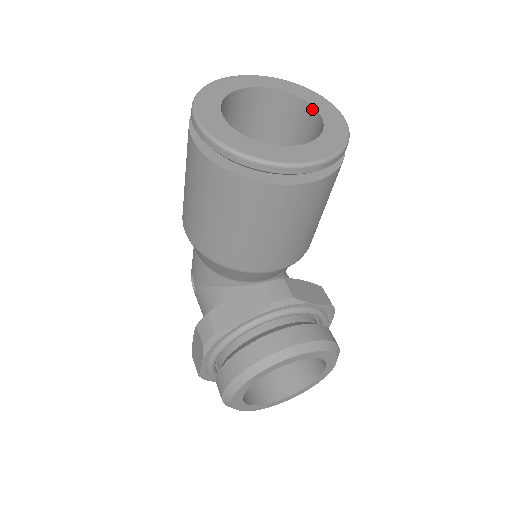
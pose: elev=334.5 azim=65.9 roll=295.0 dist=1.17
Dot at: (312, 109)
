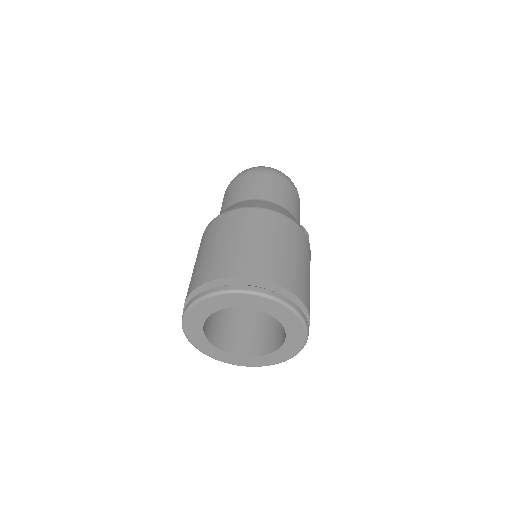
Dot at: (285, 331)
